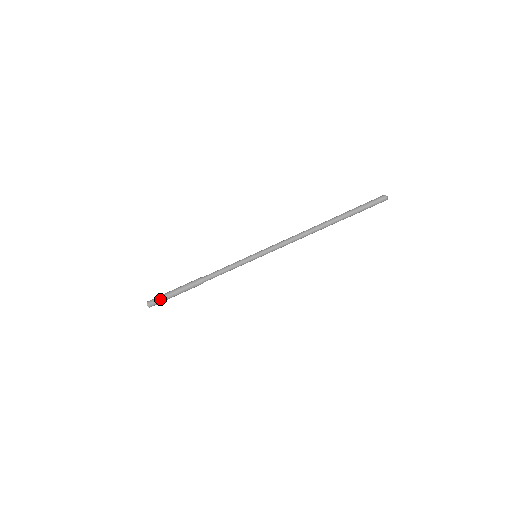
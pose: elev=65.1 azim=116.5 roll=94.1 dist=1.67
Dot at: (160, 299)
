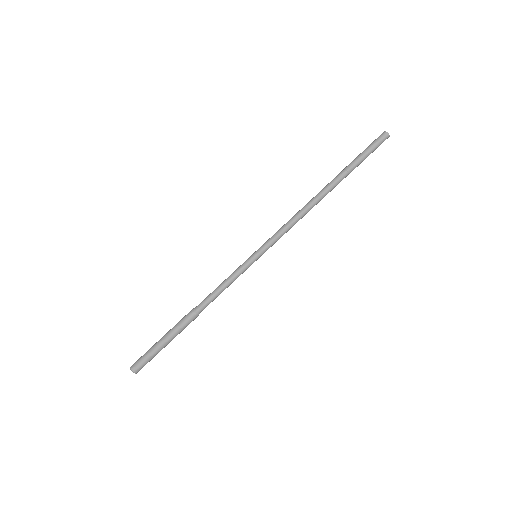
Dot at: (149, 358)
